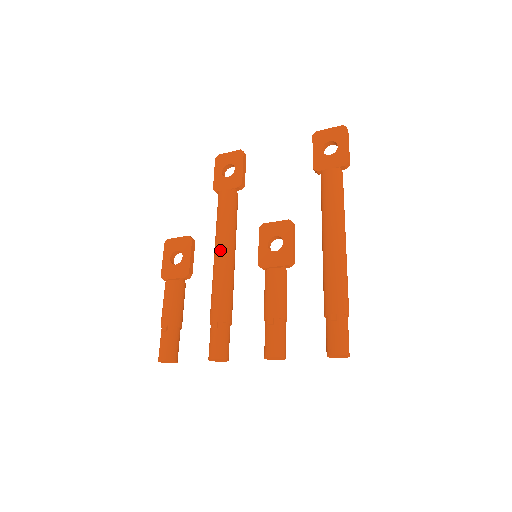
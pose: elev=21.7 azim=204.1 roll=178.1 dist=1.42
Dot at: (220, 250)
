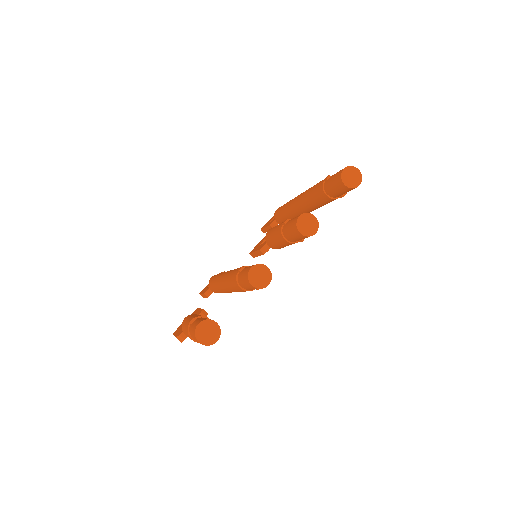
Dot at: occluded
